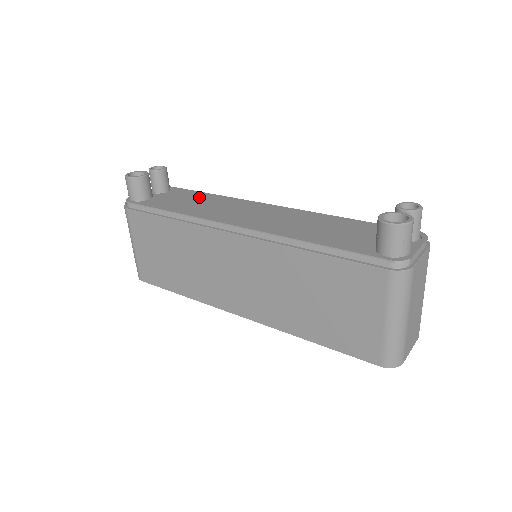
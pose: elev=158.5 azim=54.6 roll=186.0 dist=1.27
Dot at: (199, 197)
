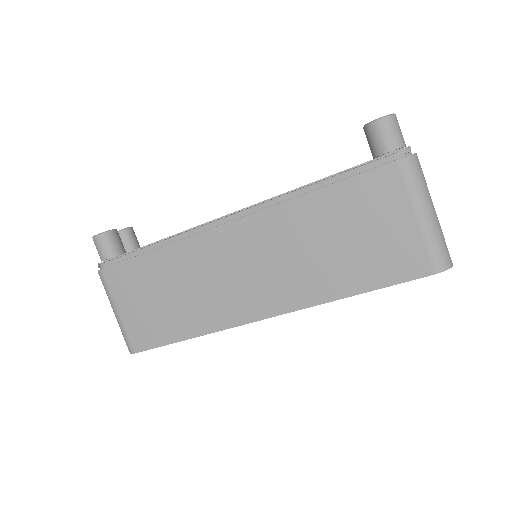
Dot at: occluded
